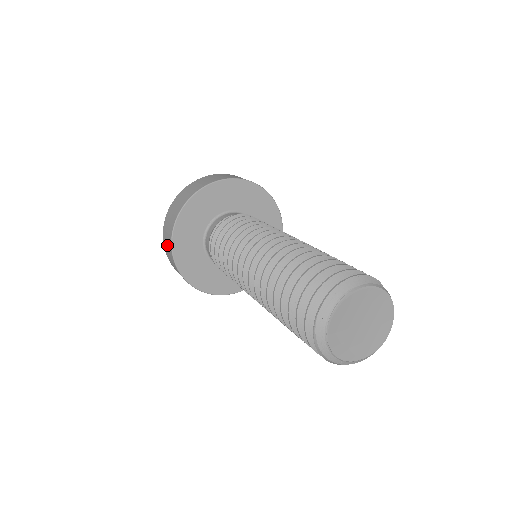
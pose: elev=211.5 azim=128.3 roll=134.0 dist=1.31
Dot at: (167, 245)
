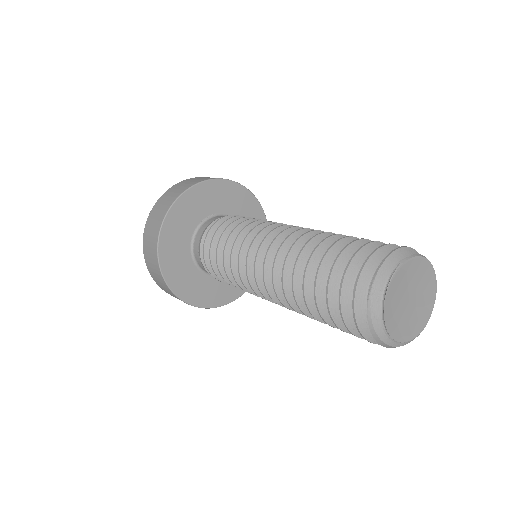
Dot at: (150, 239)
